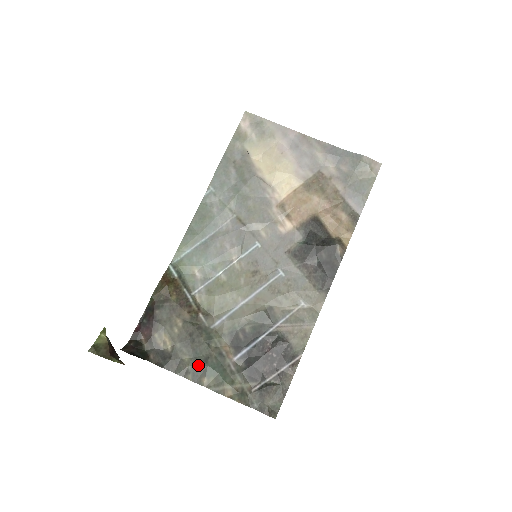
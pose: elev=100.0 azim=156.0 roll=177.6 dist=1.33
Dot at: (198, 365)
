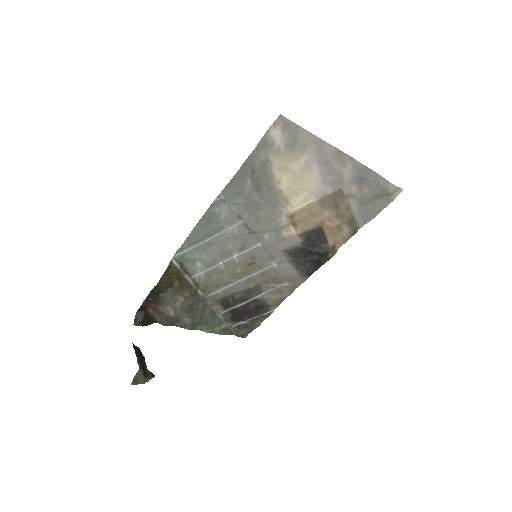
Dot at: (195, 322)
